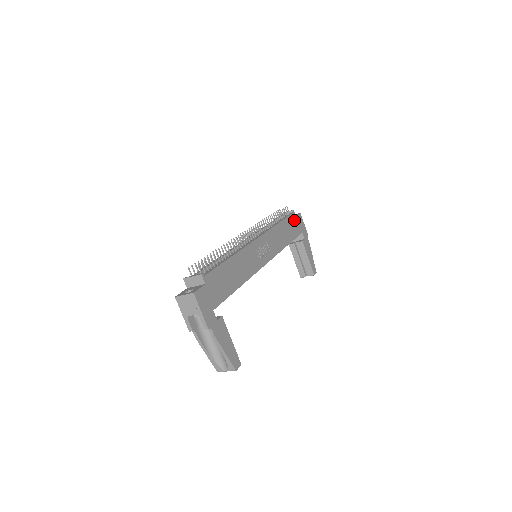
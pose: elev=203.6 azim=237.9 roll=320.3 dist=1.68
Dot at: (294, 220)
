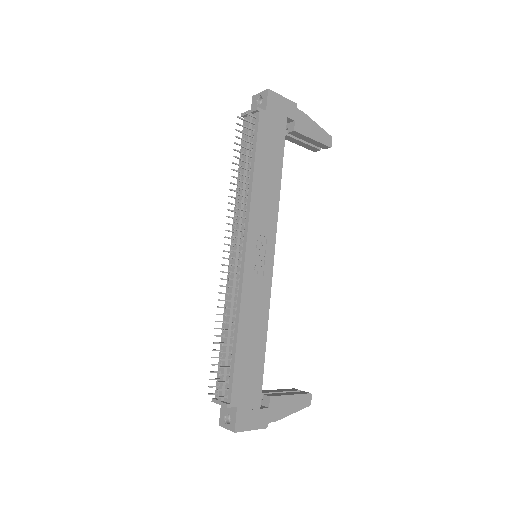
Dot at: (267, 122)
